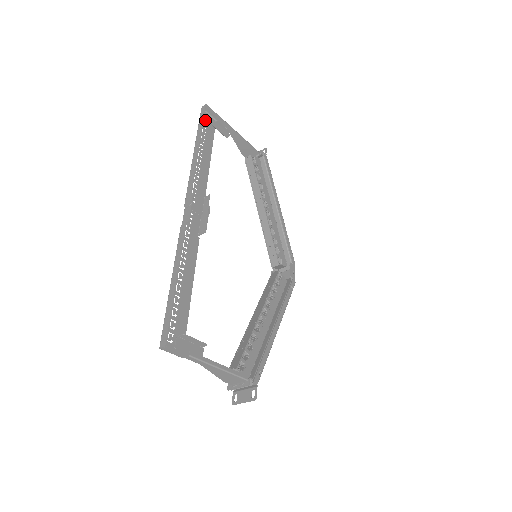
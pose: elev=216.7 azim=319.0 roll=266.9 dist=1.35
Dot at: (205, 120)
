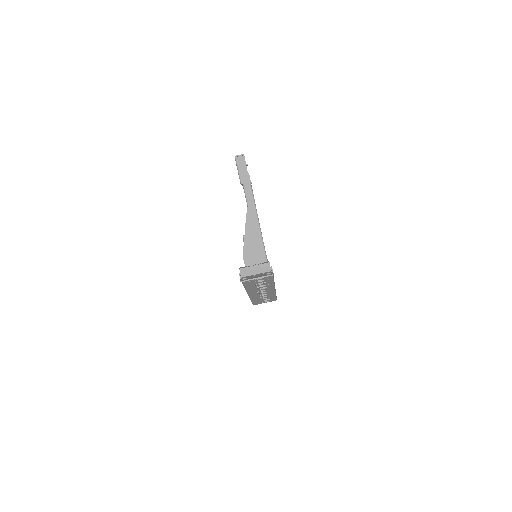
Dot at: occluded
